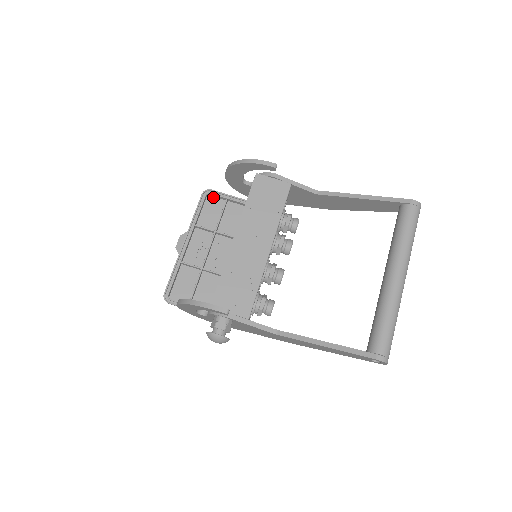
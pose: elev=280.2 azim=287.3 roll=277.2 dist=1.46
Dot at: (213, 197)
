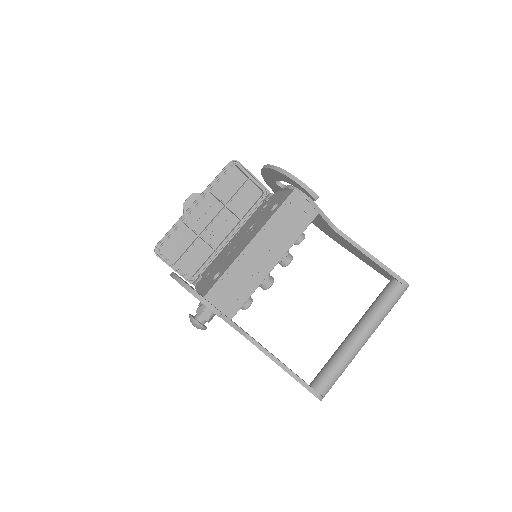
Dot at: (237, 169)
